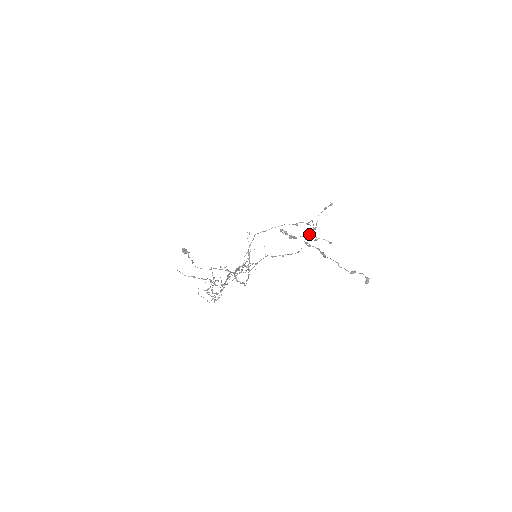
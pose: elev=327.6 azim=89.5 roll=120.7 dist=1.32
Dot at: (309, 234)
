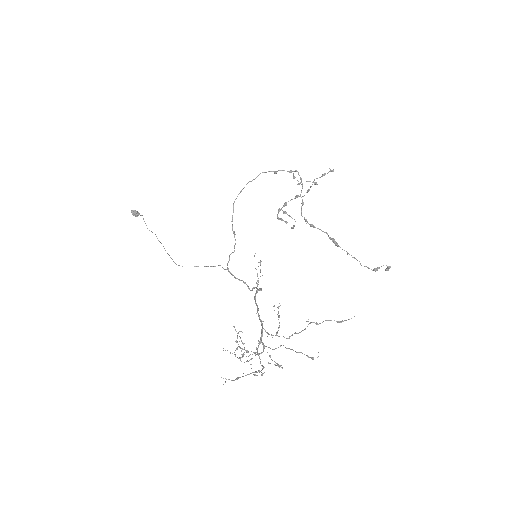
Dot at: (300, 195)
